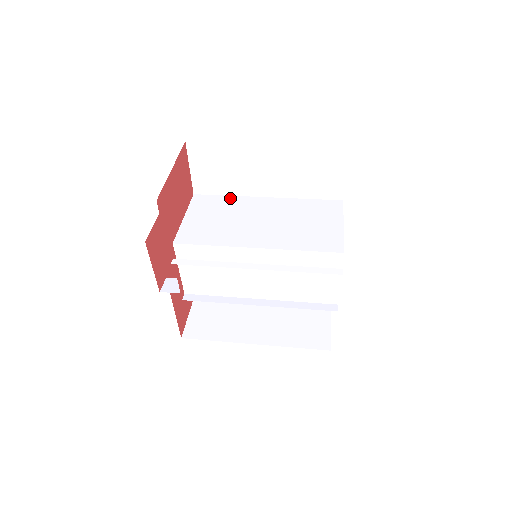
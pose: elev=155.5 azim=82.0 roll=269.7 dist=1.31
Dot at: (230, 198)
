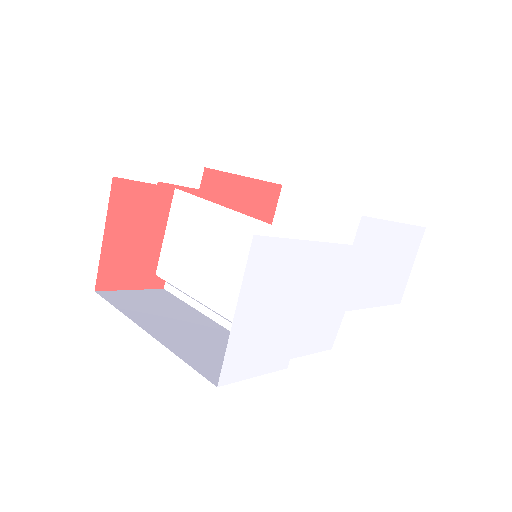
Dot at: (202, 204)
